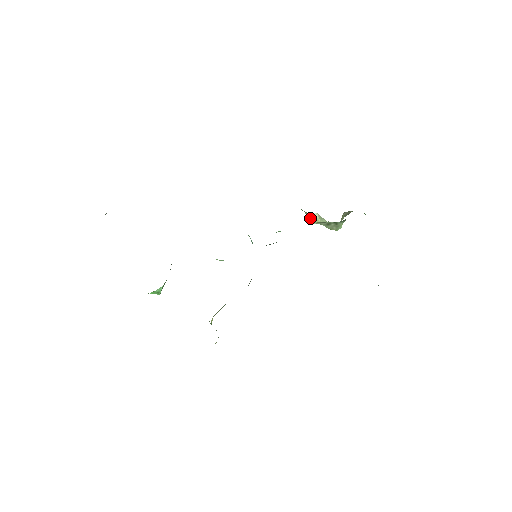
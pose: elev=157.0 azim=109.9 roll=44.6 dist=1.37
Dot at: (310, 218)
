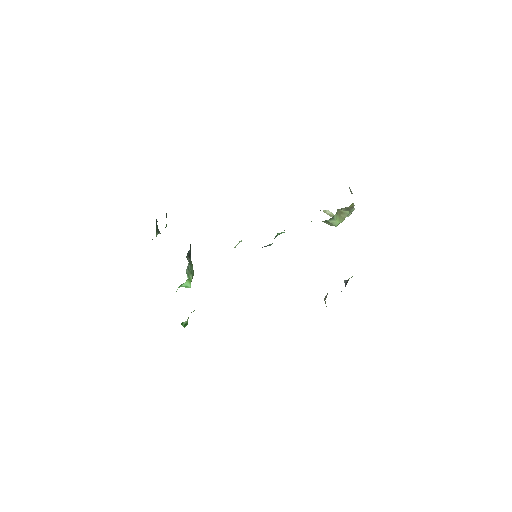
Dot at: (327, 214)
